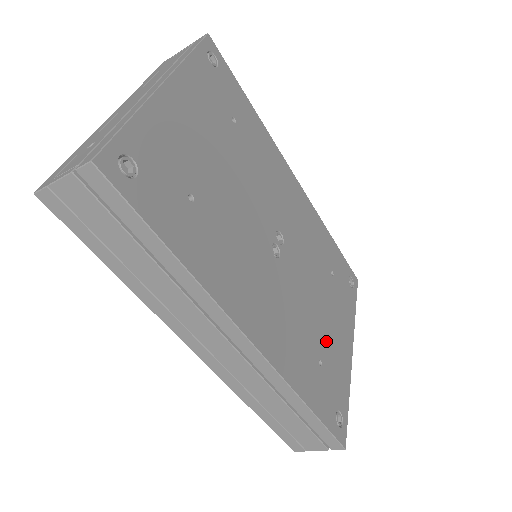
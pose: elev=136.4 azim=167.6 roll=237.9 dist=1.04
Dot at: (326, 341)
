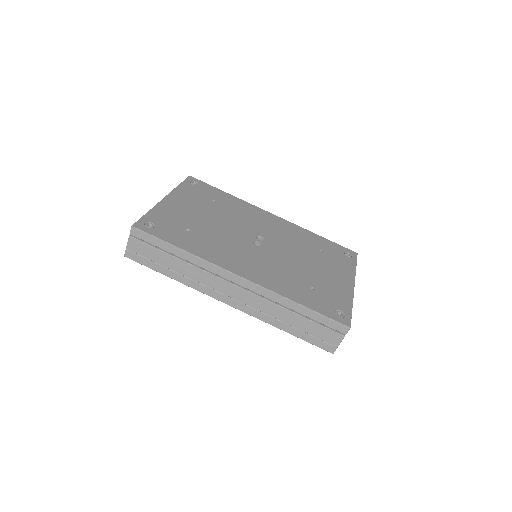
Dot at: (318, 280)
